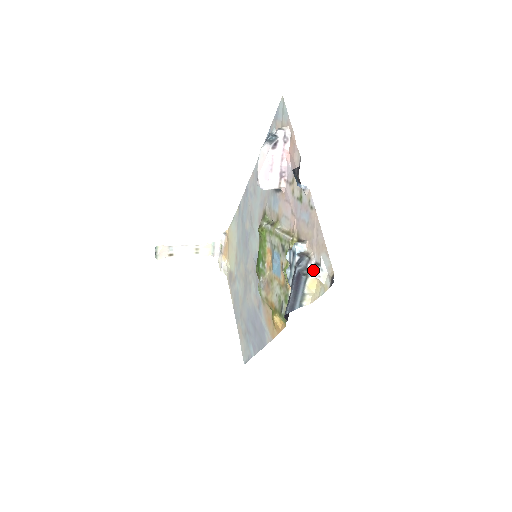
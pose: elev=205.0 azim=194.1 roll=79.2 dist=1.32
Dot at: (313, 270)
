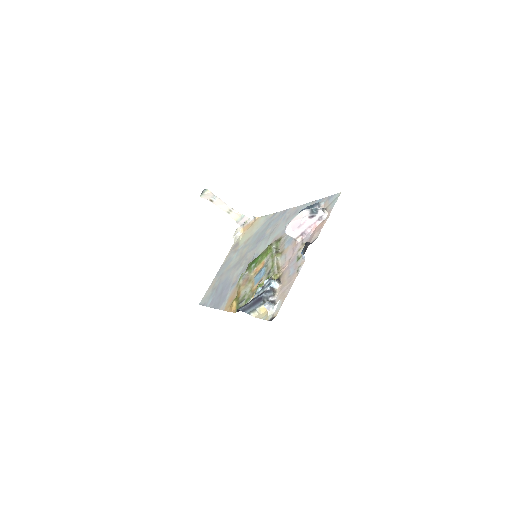
Dot at: (268, 304)
